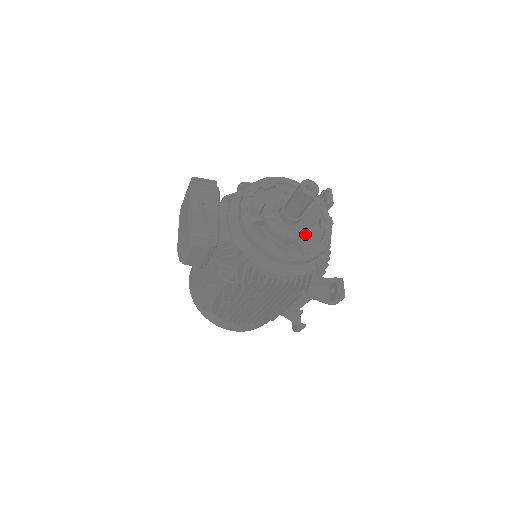
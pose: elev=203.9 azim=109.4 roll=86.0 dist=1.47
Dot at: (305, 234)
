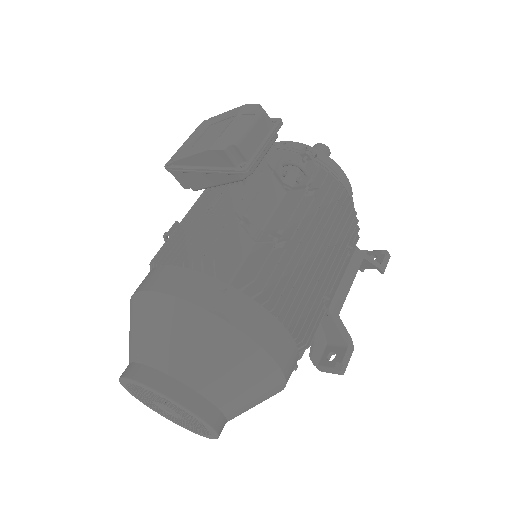
Dot at: occluded
